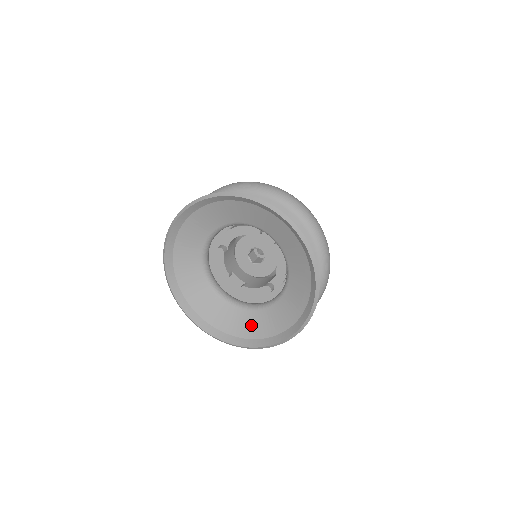
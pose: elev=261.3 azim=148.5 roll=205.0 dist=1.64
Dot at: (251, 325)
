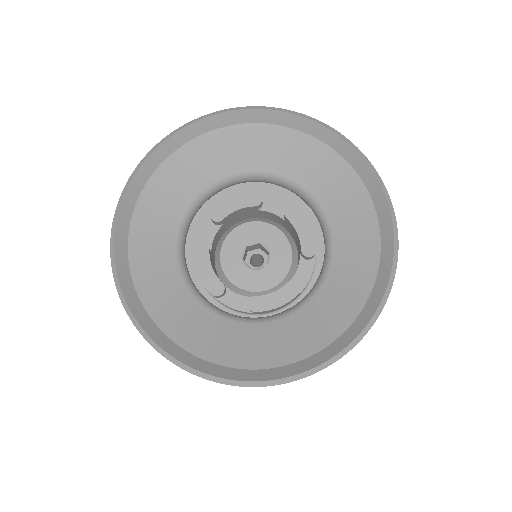
Dot at: (292, 338)
